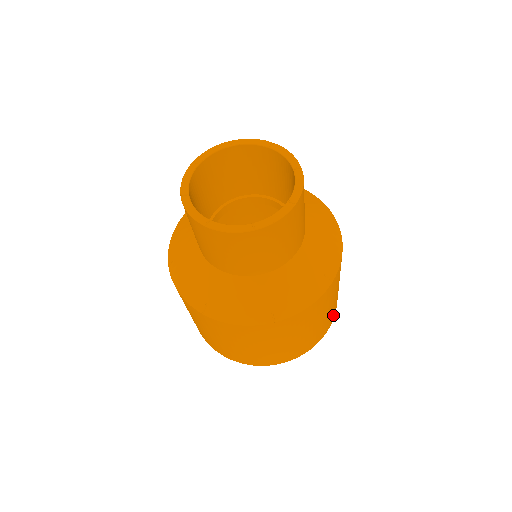
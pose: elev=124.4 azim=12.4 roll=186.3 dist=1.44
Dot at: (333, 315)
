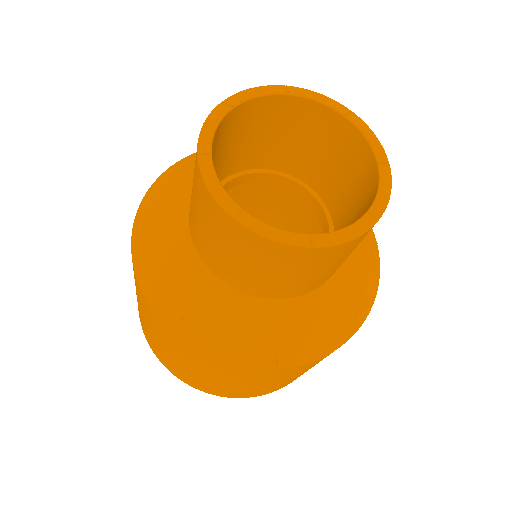
Dot at: occluded
